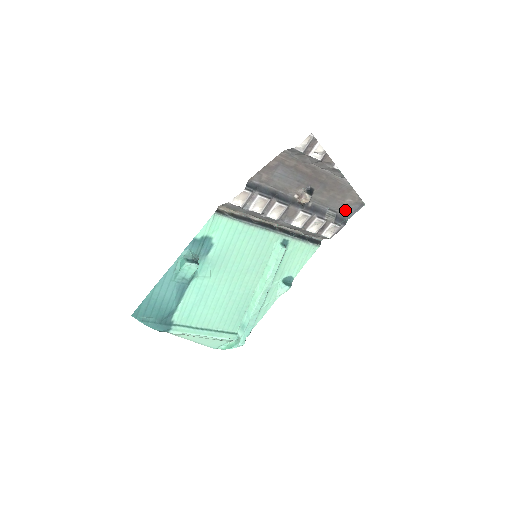
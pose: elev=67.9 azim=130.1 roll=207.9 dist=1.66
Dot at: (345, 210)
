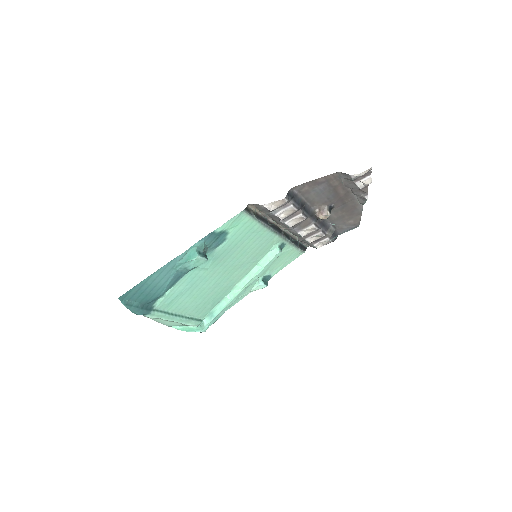
Dot at: (343, 228)
